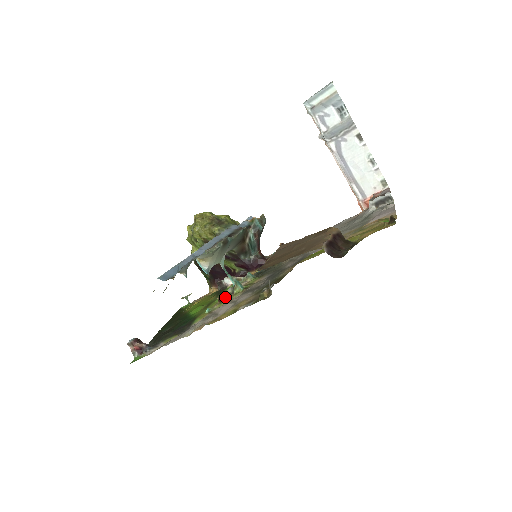
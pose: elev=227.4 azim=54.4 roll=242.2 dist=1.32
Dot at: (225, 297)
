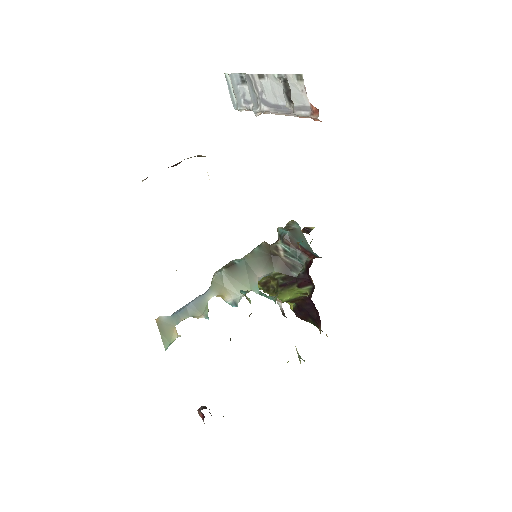
Dot at: occluded
